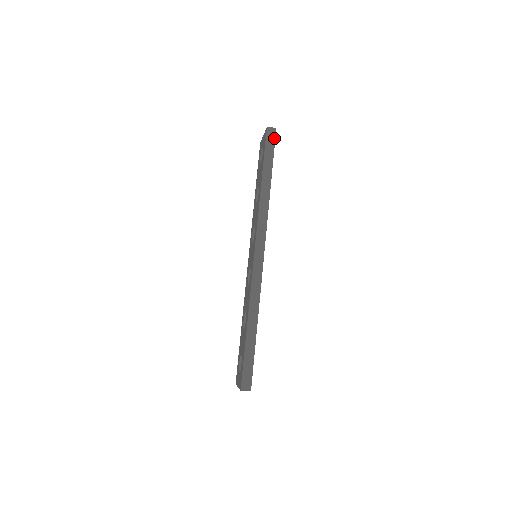
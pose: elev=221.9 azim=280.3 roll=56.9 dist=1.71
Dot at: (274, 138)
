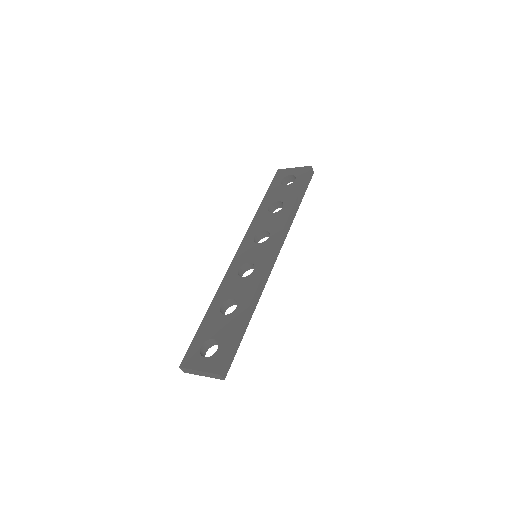
Dot at: (311, 178)
